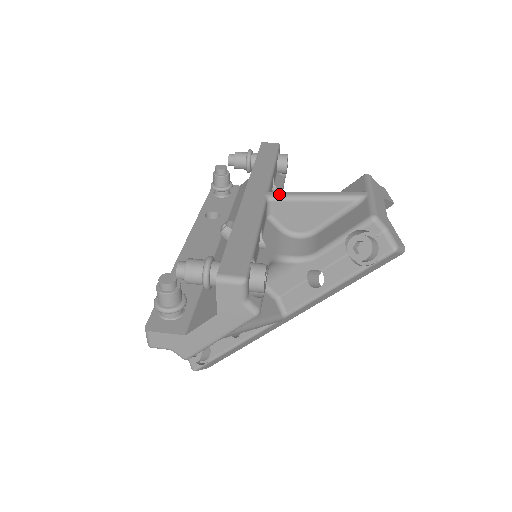
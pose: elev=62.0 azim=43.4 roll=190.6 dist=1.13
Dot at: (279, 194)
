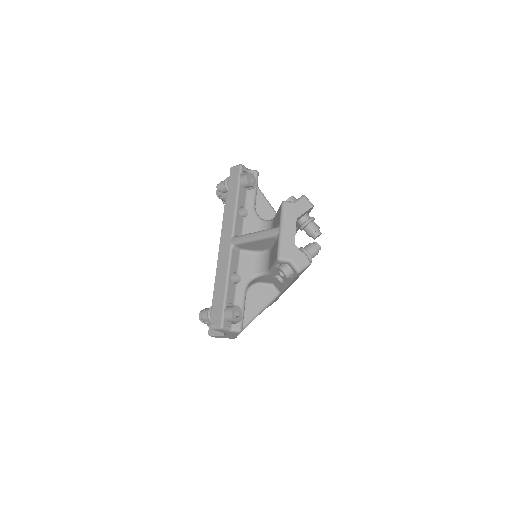
Dot at: (237, 241)
